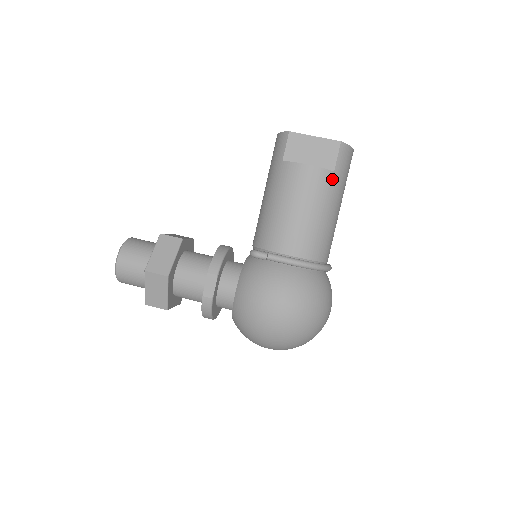
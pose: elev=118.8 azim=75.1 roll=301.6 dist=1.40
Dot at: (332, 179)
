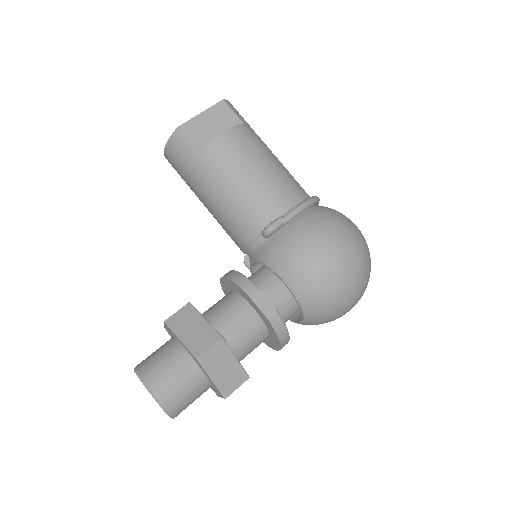
Dot at: (248, 130)
